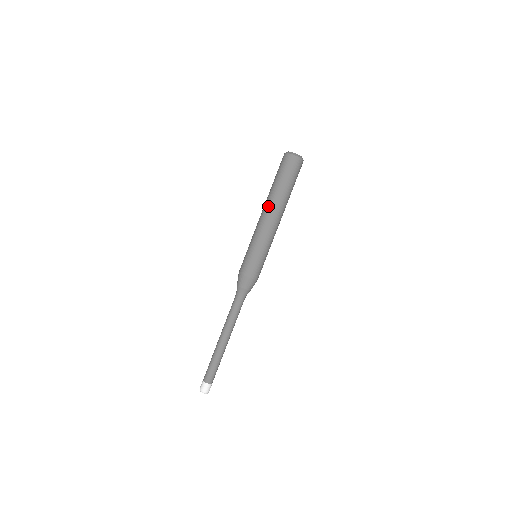
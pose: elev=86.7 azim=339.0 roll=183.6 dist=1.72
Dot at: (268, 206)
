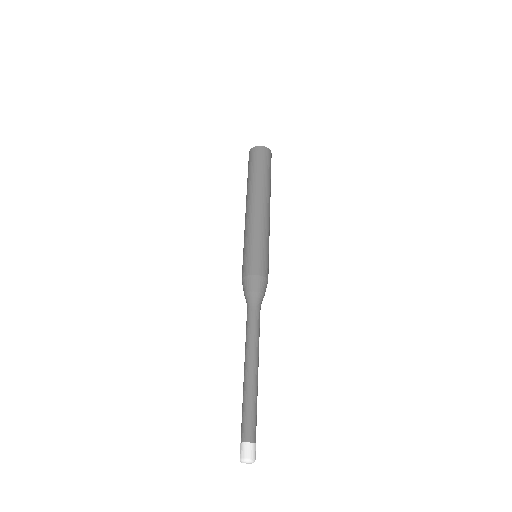
Dot at: (261, 196)
